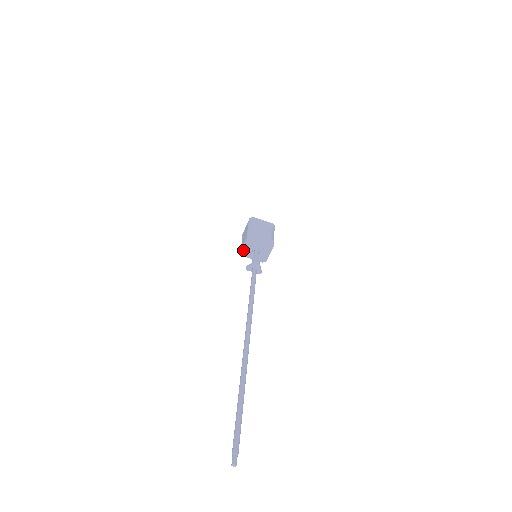
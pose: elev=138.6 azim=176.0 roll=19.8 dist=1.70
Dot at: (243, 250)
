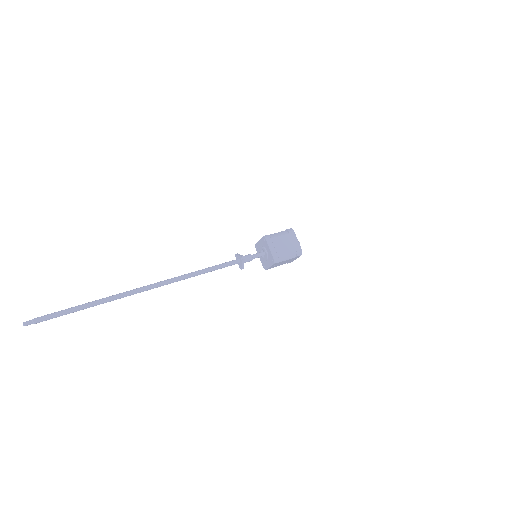
Dot at: (258, 244)
